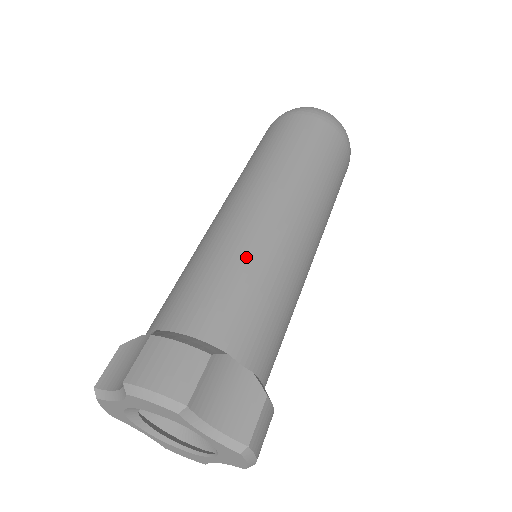
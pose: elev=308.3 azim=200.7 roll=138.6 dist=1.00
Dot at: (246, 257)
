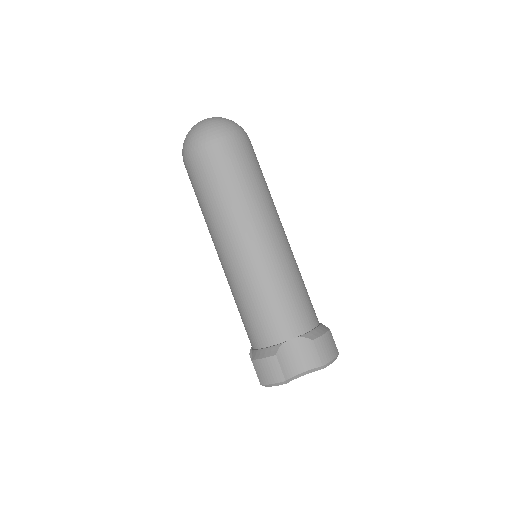
Dot at: (297, 272)
